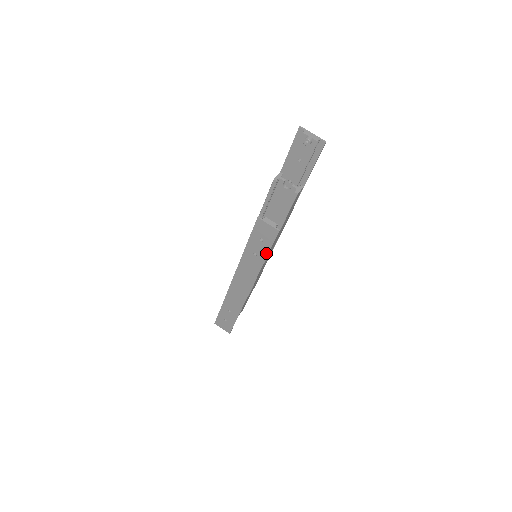
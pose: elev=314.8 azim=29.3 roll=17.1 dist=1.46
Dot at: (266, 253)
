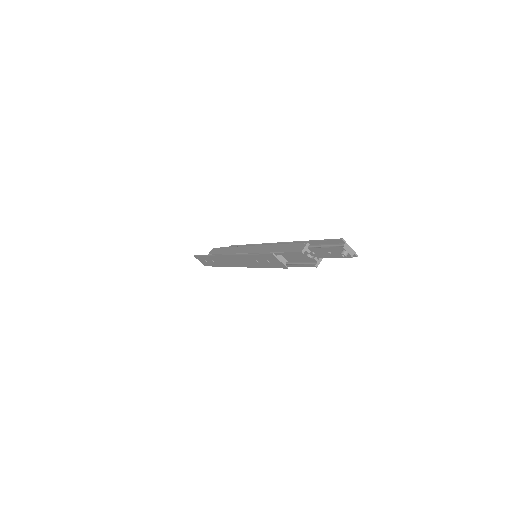
Dot at: (268, 267)
